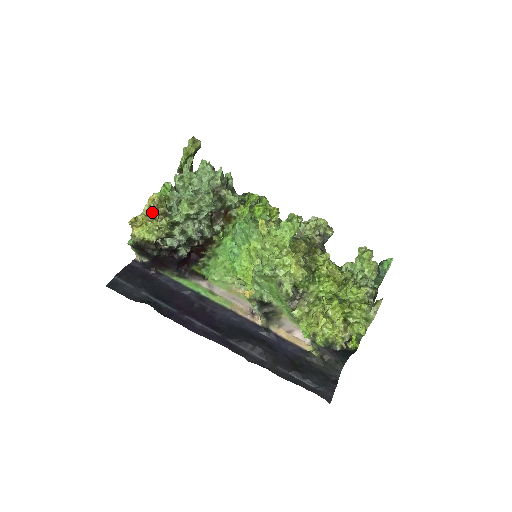
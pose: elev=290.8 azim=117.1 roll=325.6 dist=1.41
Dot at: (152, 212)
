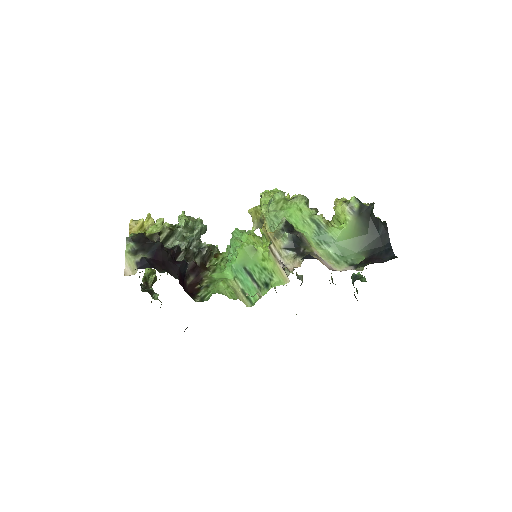
Dot at: (152, 222)
